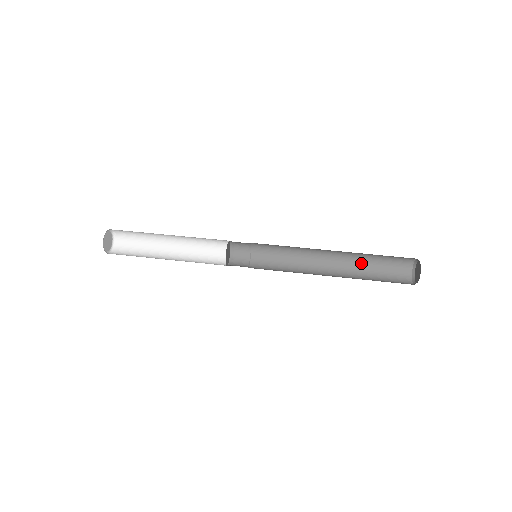
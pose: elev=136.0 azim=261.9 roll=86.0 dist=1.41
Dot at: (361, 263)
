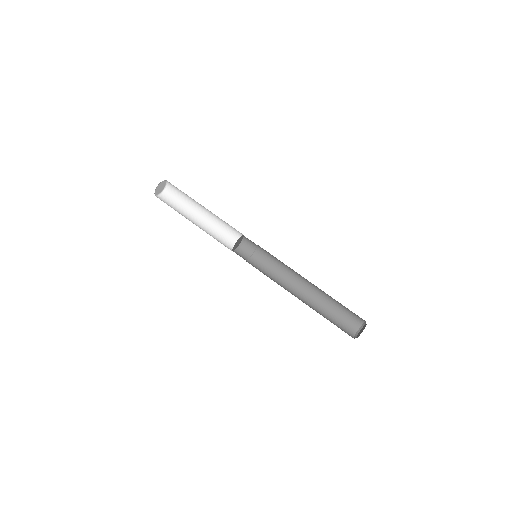
Dot at: (330, 298)
